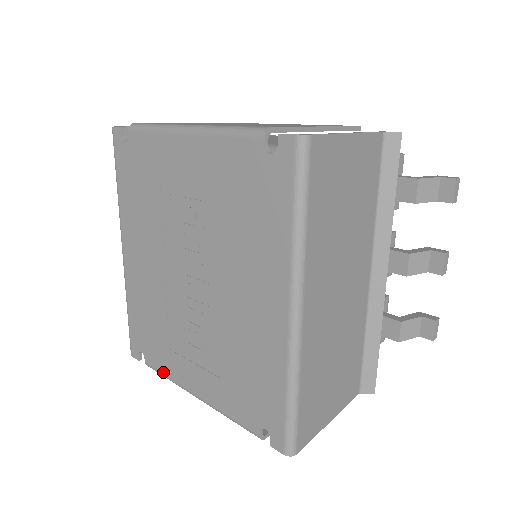
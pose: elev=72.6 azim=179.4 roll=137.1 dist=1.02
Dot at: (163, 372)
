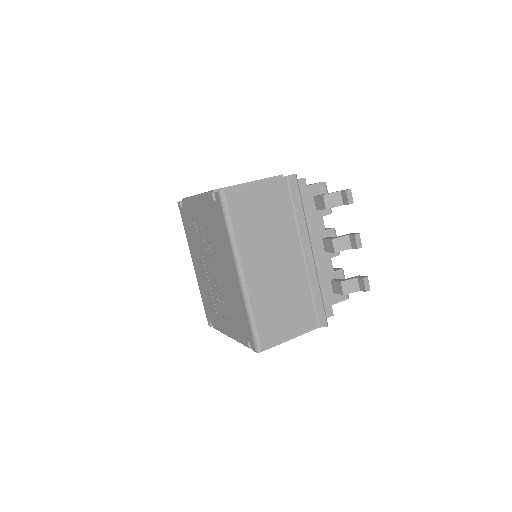
Dot at: (218, 329)
